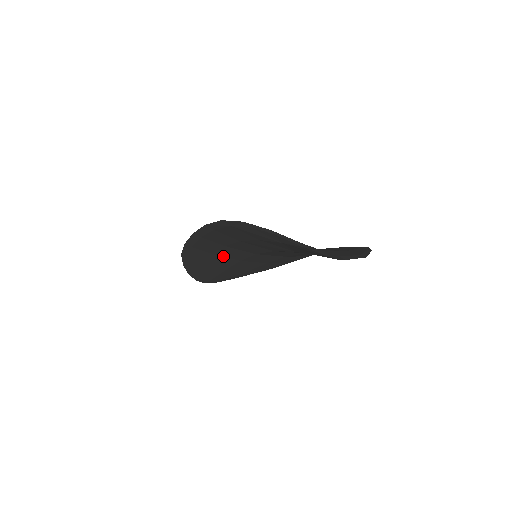
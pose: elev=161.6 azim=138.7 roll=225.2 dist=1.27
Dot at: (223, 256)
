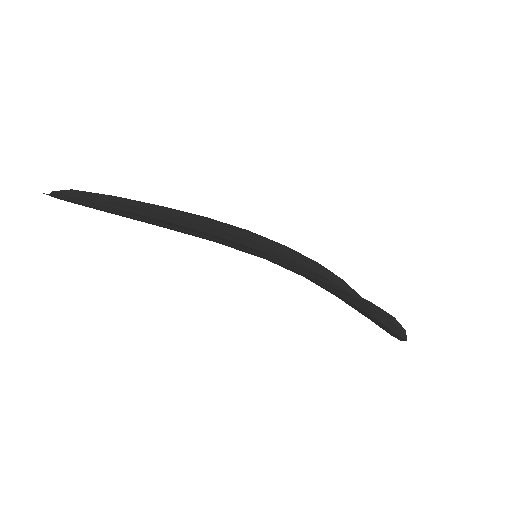
Dot at: occluded
